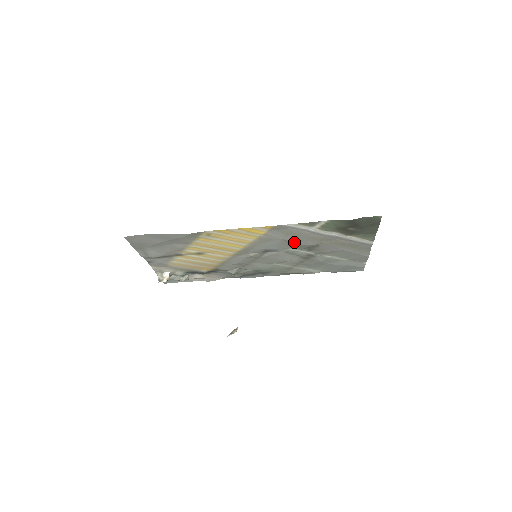
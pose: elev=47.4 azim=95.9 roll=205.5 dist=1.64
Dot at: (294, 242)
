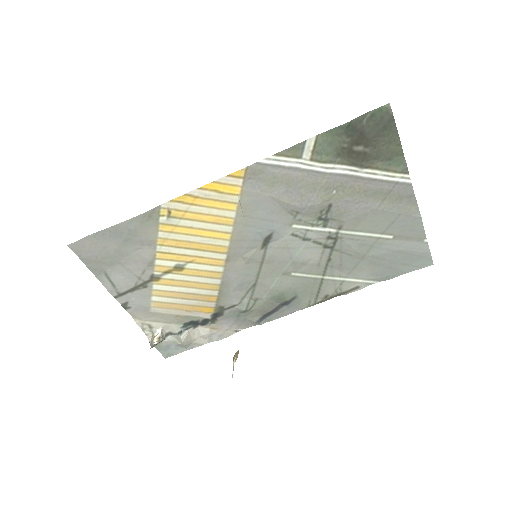
Dot at: (290, 202)
